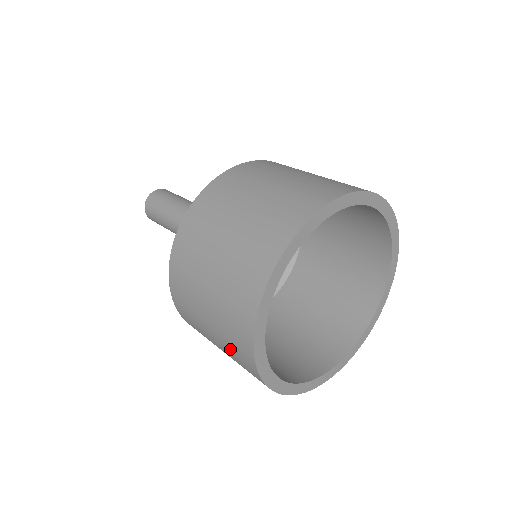
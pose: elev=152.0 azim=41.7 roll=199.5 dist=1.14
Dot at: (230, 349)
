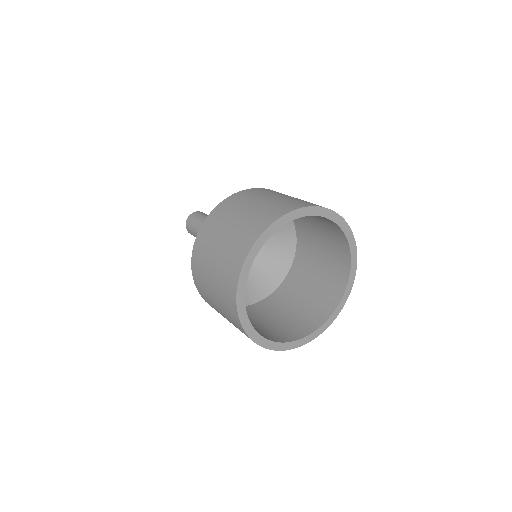
Dot at: (225, 265)
